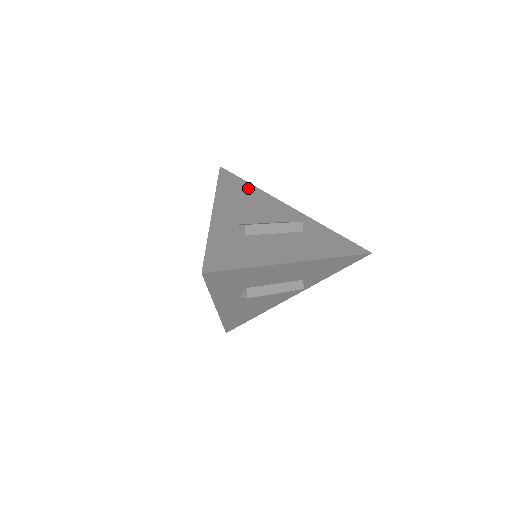
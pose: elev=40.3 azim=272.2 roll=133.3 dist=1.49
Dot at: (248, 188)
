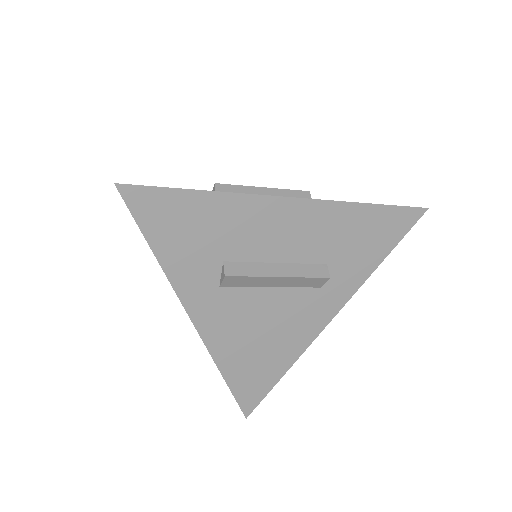
Dot at: occluded
